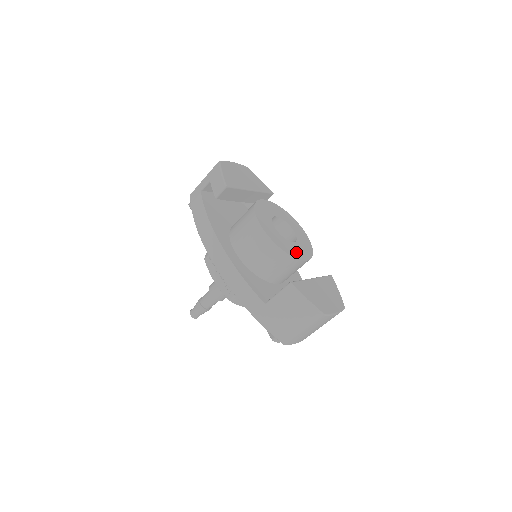
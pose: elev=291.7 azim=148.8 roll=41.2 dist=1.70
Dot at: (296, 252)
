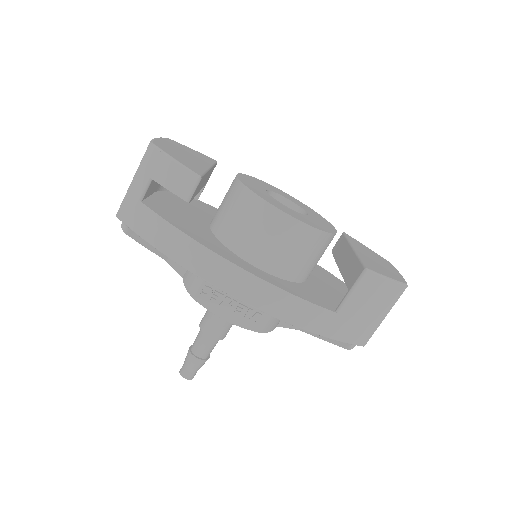
Dot at: (324, 225)
